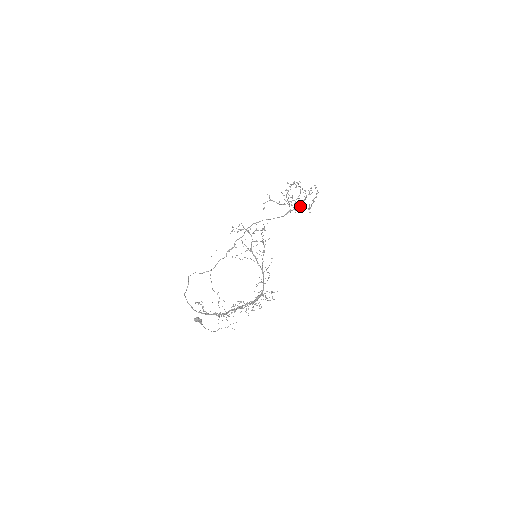
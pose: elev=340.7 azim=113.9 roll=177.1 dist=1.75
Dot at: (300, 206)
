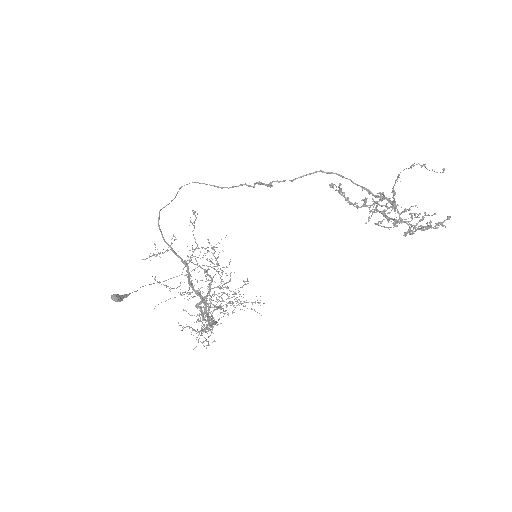
Dot at: (403, 211)
